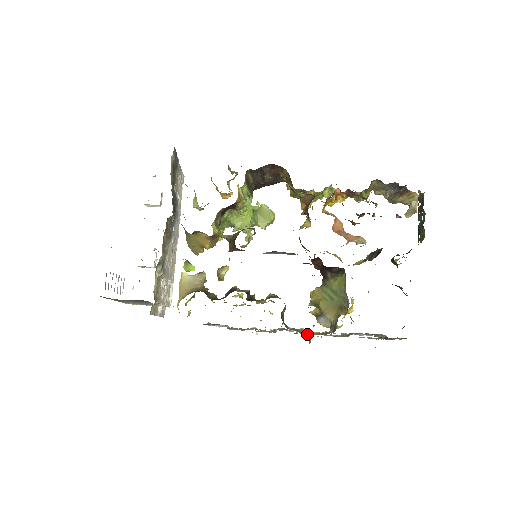
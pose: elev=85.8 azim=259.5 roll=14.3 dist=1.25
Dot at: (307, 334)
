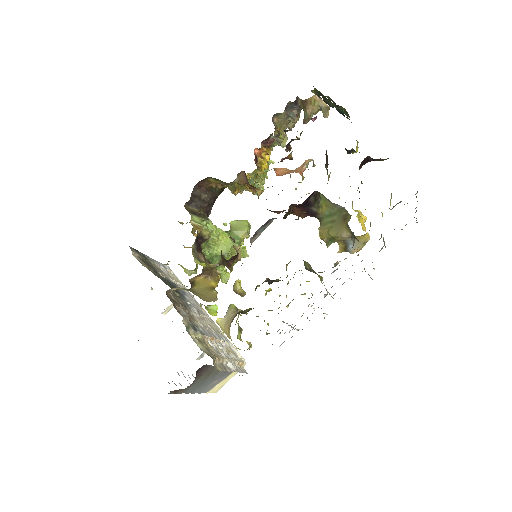
Dot at: occluded
